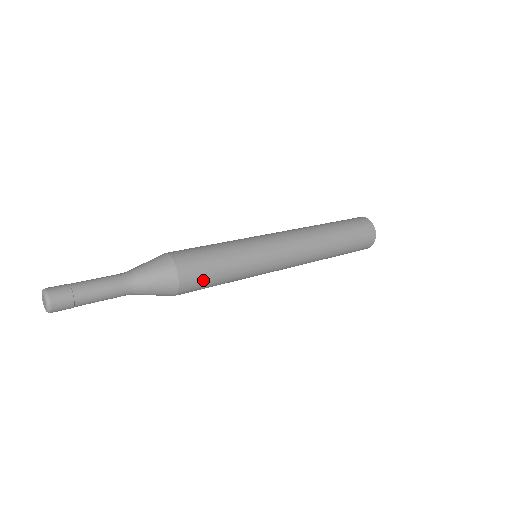
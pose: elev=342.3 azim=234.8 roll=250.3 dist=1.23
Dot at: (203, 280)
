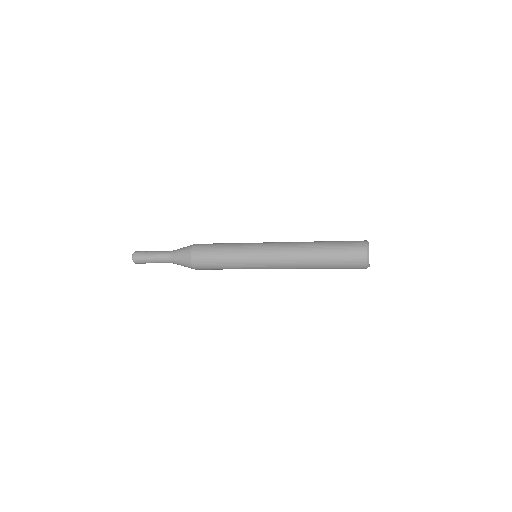
Dot at: (206, 254)
